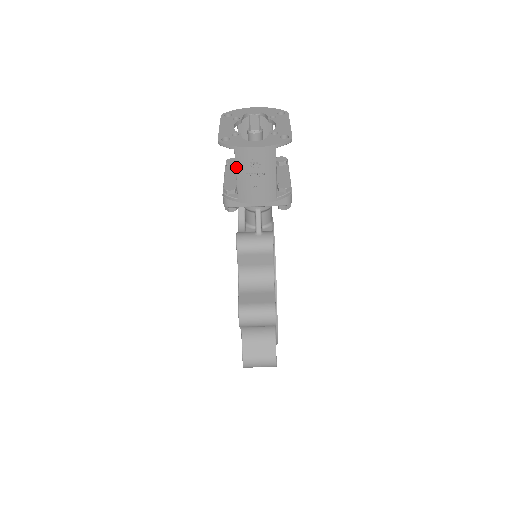
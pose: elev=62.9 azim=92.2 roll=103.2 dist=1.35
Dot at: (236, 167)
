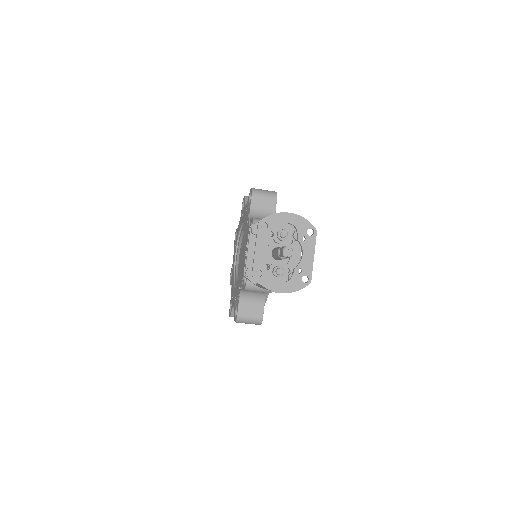
Dot at: occluded
